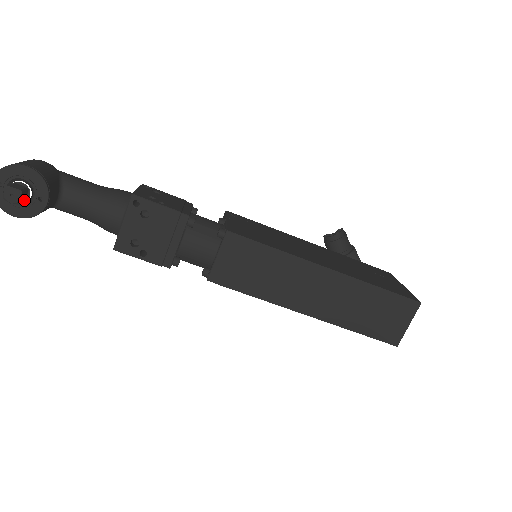
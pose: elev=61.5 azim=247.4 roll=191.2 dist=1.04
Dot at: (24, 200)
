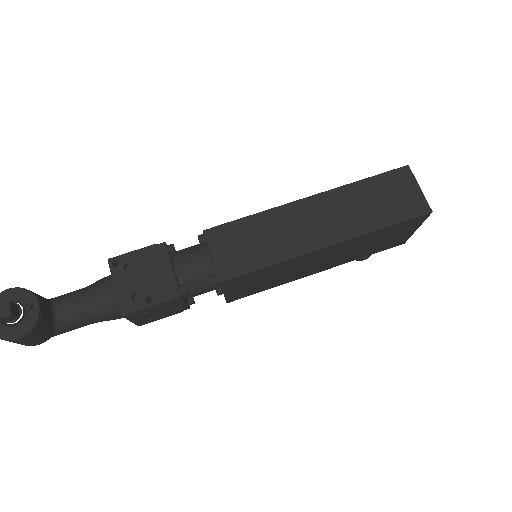
Dot at: (17, 315)
